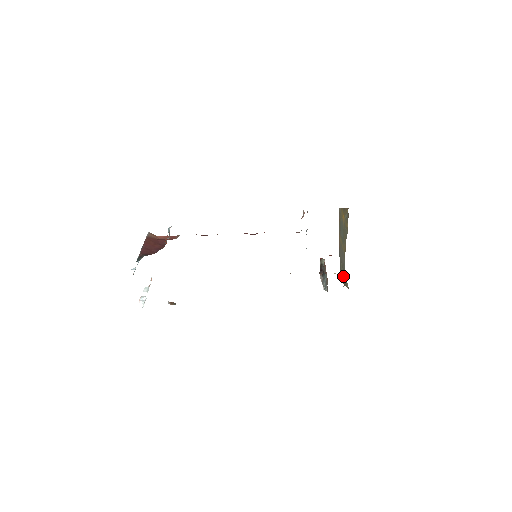
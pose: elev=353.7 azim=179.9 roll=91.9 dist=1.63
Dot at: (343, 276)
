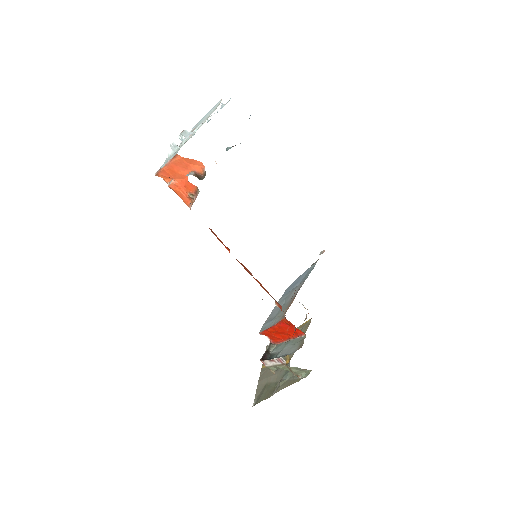
Dot at: (281, 381)
